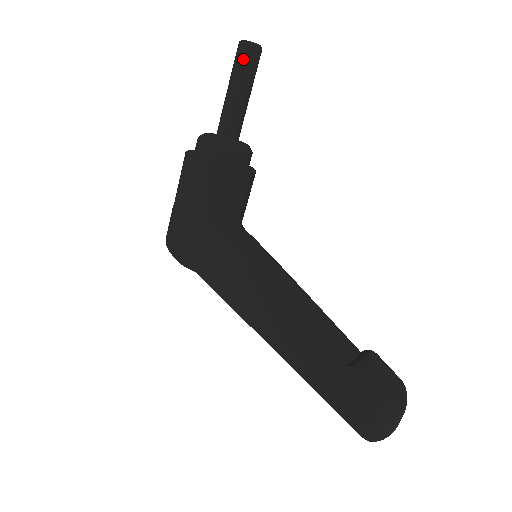
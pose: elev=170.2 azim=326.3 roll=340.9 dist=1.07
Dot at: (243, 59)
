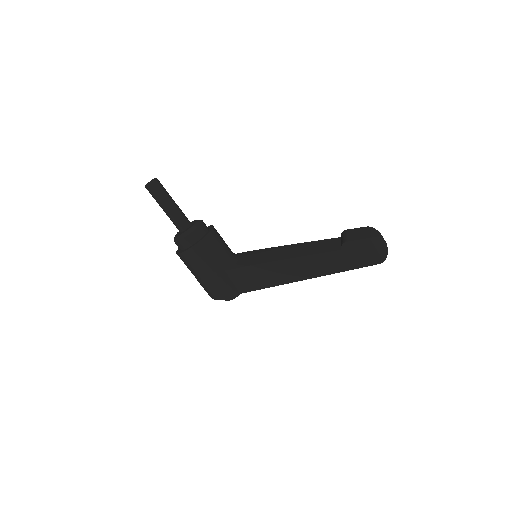
Dot at: (156, 191)
